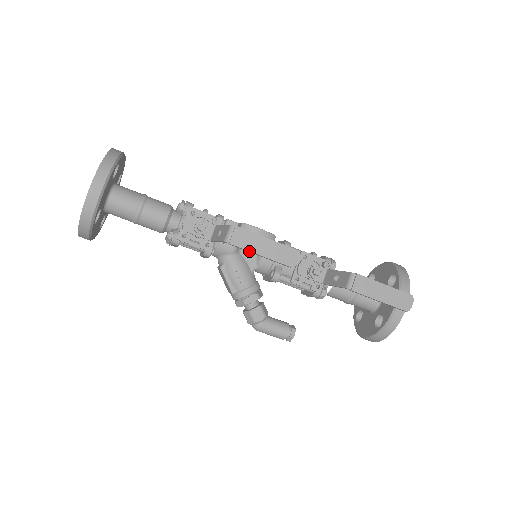
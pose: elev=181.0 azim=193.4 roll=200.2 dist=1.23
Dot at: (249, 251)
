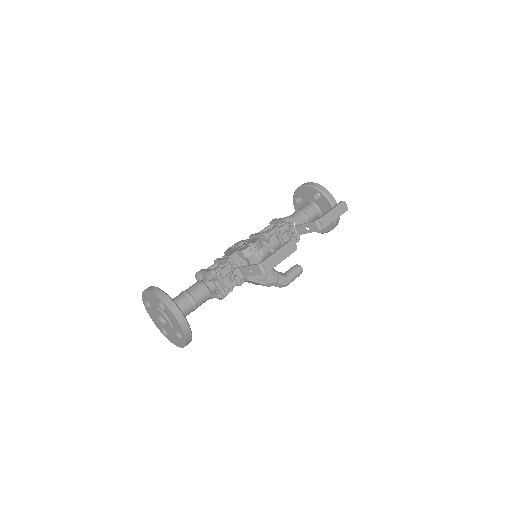
Dot at: occluded
